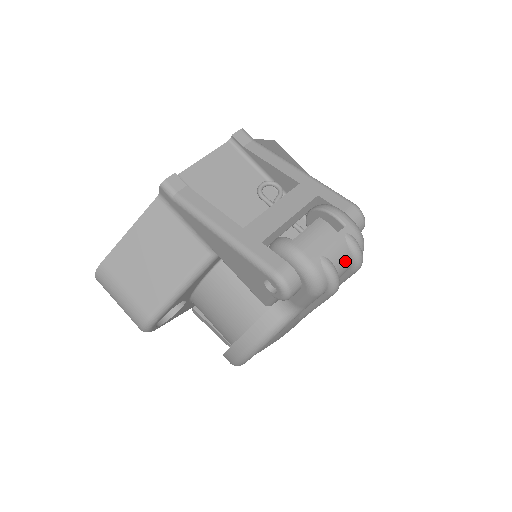
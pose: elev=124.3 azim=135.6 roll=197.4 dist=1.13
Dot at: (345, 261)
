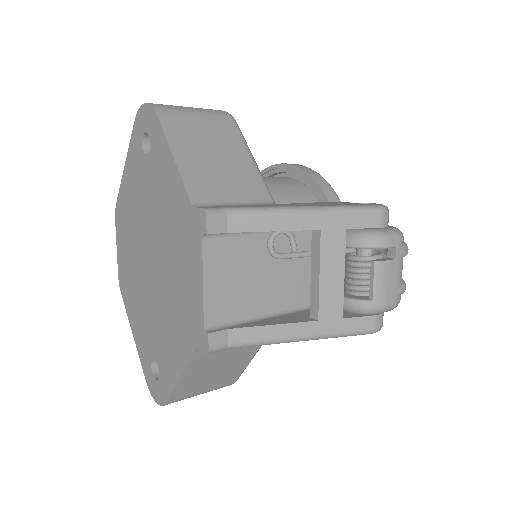
Dot at: (402, 265)
